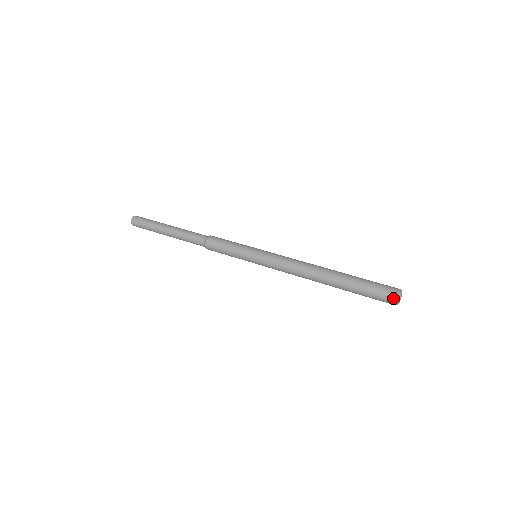
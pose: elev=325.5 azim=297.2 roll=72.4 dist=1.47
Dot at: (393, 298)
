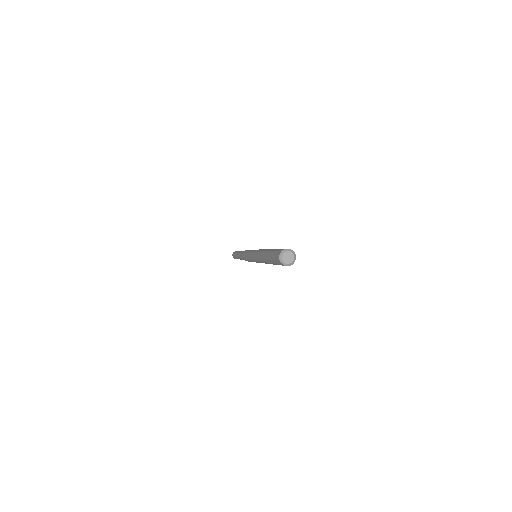
Dot at: (283, 249)
